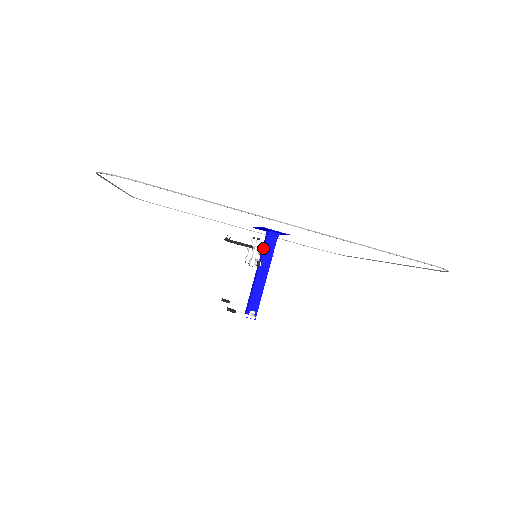
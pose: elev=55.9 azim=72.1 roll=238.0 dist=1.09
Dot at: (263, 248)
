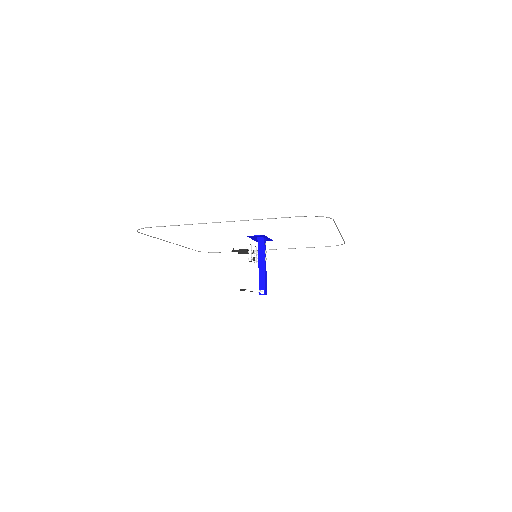
Dot at: (258, 250)
